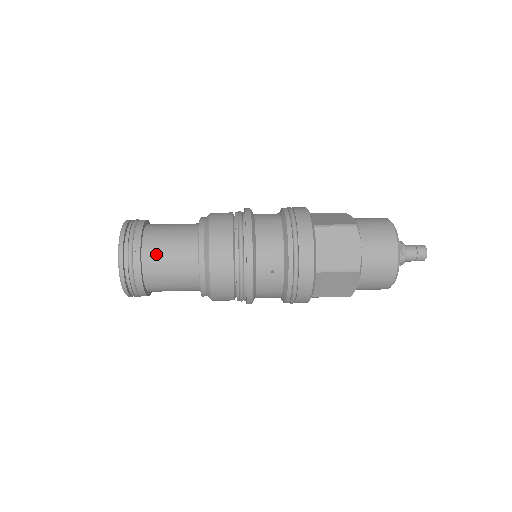
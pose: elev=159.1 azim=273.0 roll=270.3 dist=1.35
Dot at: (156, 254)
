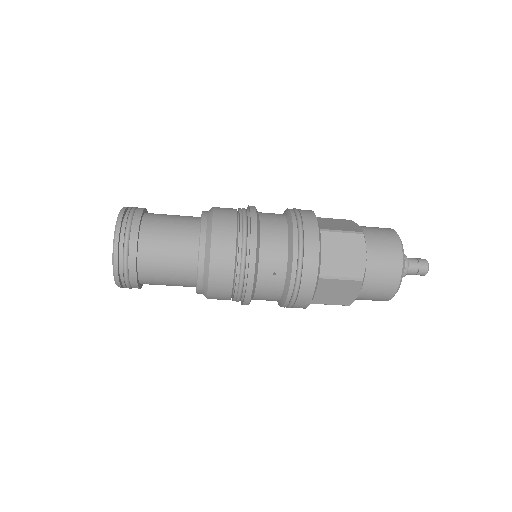
Dot at: (154, 245)
